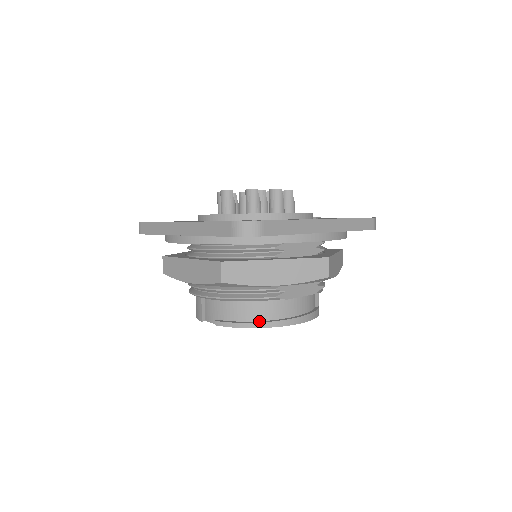
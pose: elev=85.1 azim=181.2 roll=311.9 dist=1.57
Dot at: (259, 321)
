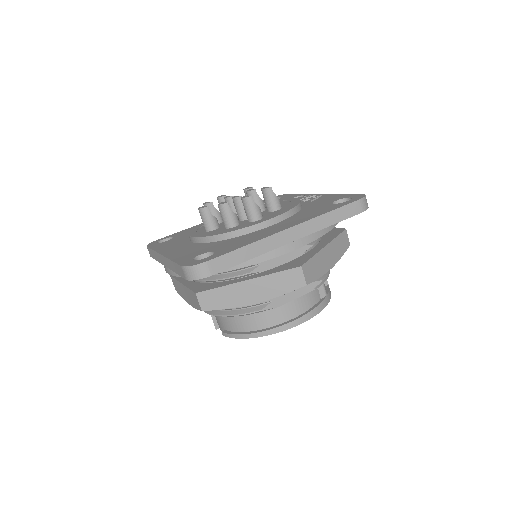
Dot at: (256, 330)
